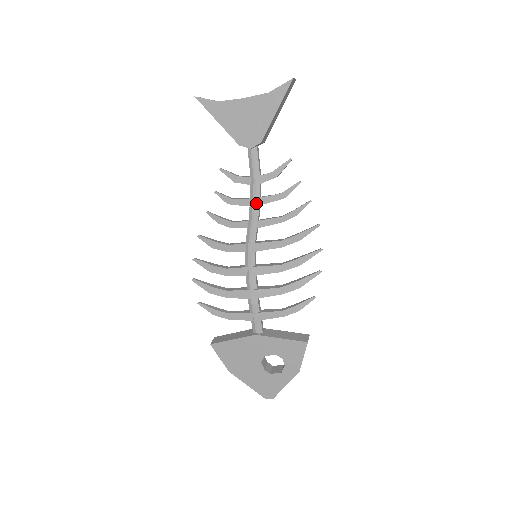
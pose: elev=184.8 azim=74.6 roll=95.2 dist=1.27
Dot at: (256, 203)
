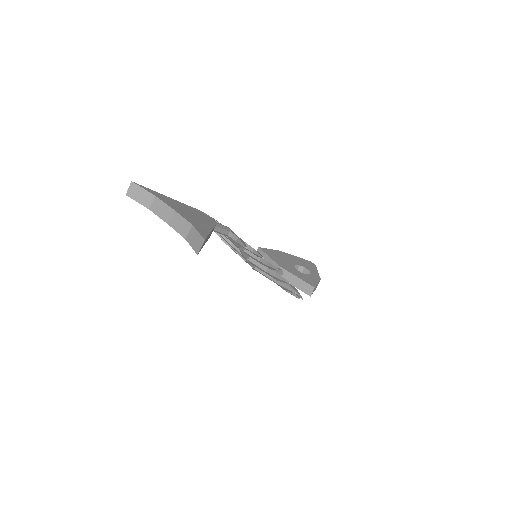
Dot at: (236, 244)
